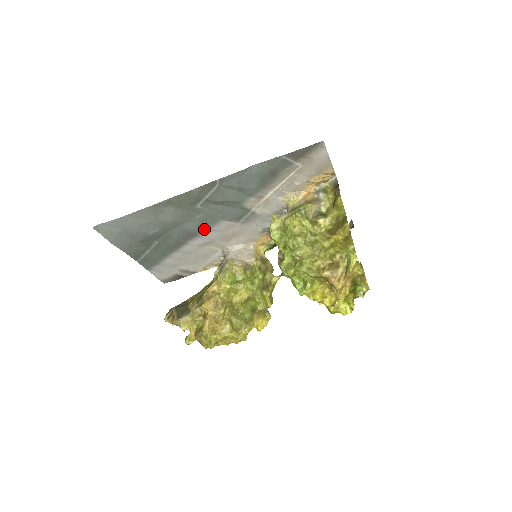
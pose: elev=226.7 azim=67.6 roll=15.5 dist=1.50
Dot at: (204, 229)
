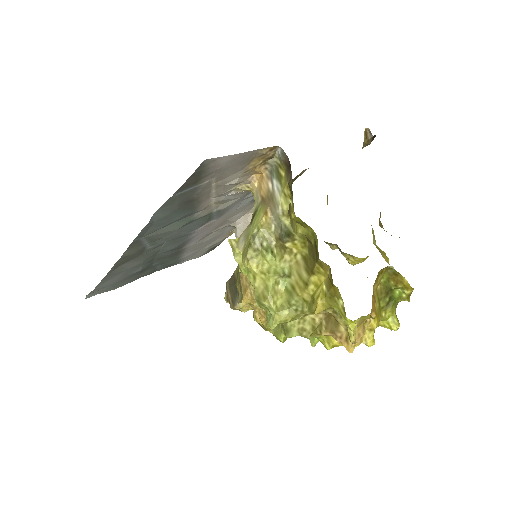
Dot at: (184, 241)
